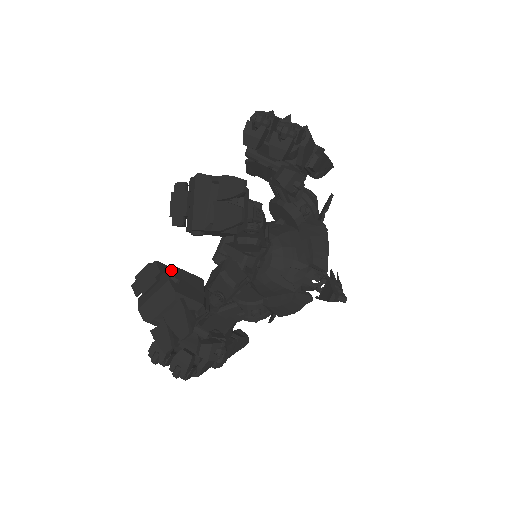
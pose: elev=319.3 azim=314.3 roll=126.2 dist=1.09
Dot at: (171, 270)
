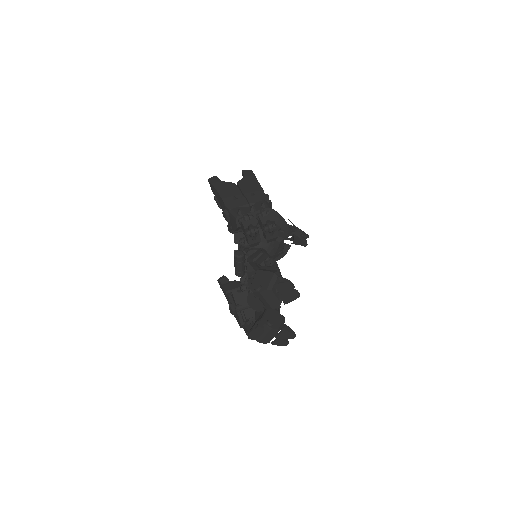
Dot at: (266, 322)
